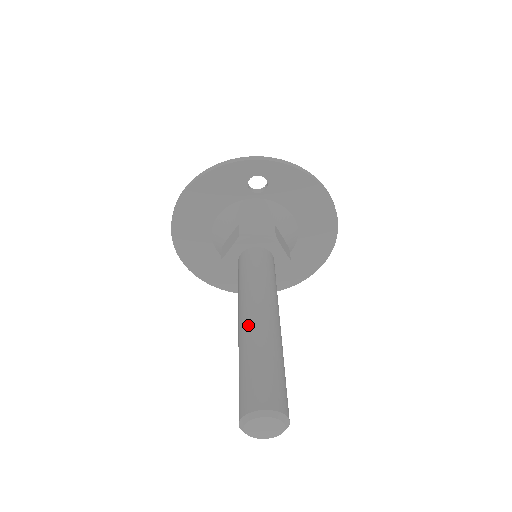
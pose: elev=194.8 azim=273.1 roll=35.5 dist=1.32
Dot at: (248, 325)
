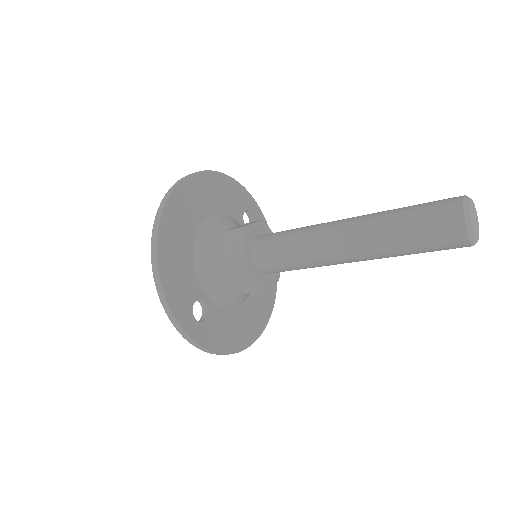
Dot at: occluded
